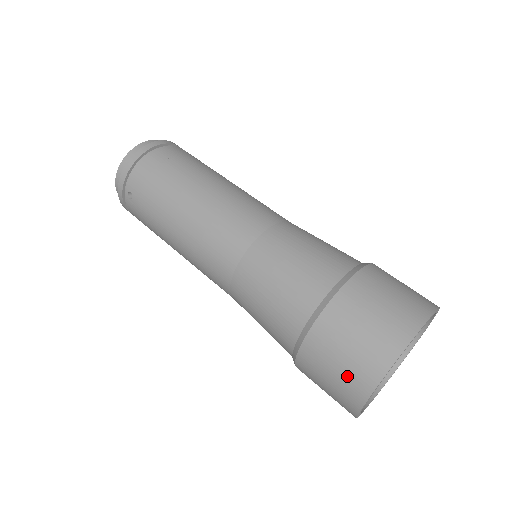
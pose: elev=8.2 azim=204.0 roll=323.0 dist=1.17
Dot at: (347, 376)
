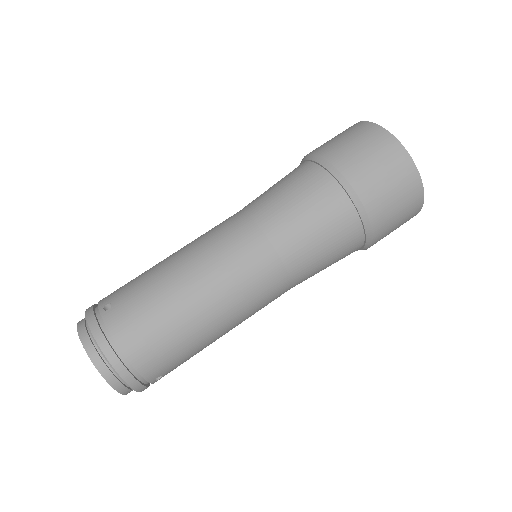
Dot at: (406, 219)
